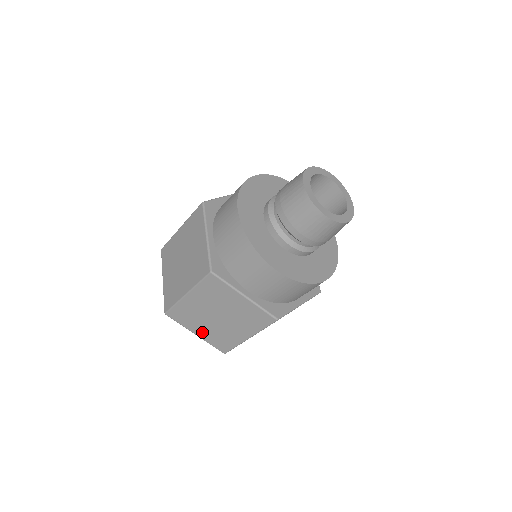
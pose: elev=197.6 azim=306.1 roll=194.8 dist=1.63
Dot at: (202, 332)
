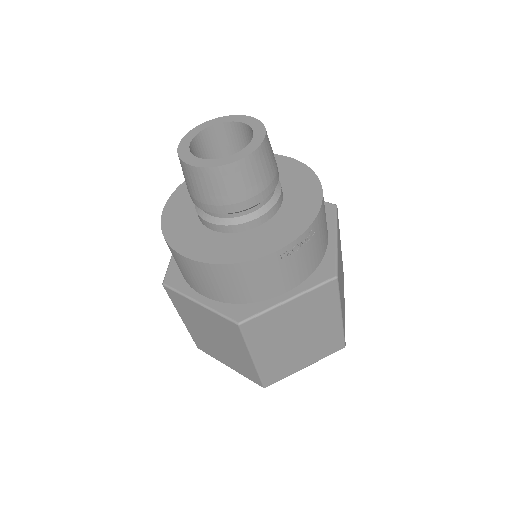
Dot at: (228, 363)
